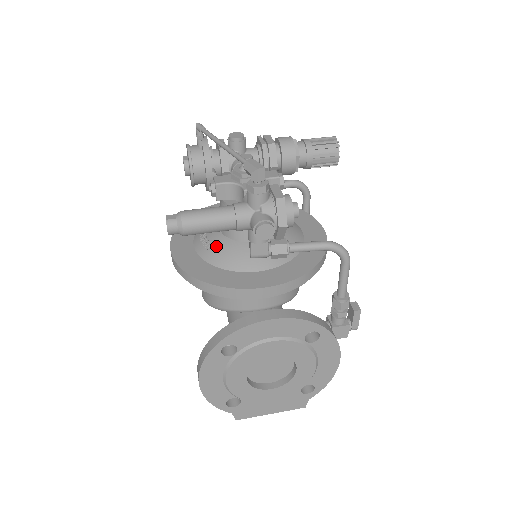
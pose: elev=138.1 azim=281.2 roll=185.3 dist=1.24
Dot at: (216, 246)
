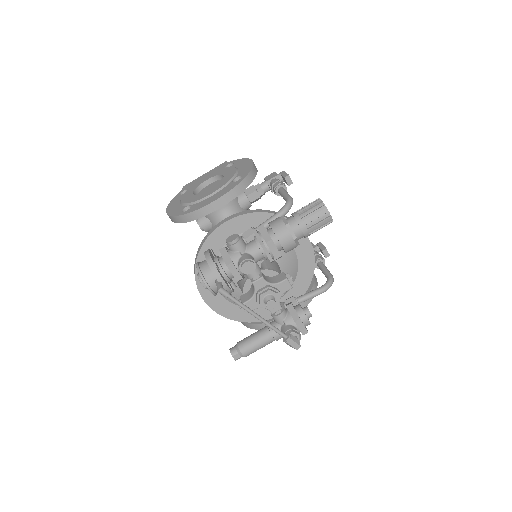
Dot at: occluded
